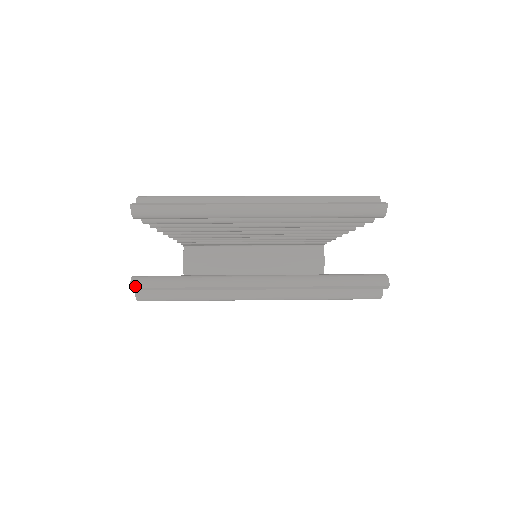
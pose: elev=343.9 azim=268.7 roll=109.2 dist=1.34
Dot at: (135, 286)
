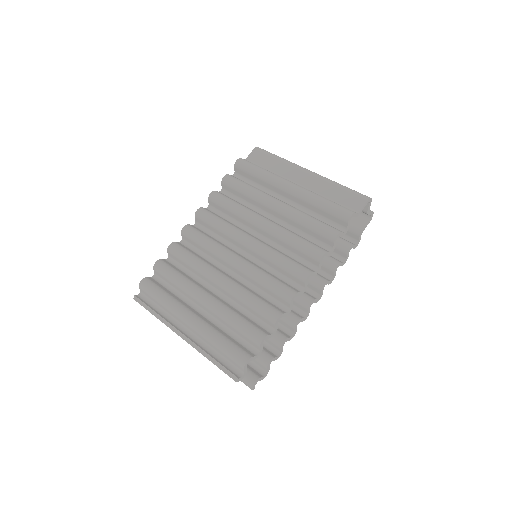
Dot at: occluded
